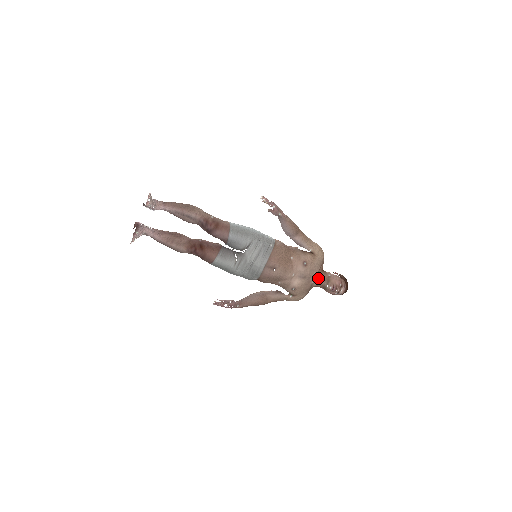
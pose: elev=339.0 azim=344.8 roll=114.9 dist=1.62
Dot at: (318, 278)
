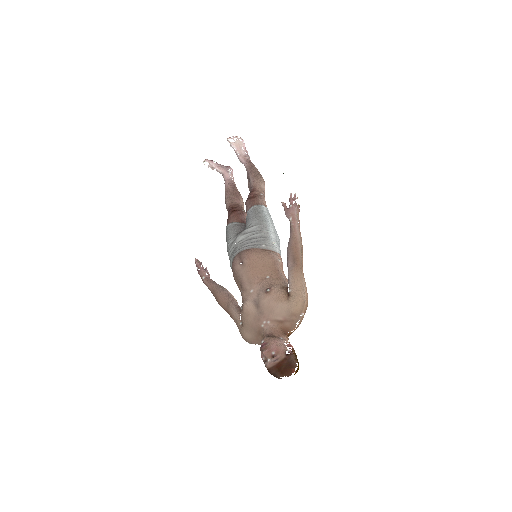
Dot at: (270, 327)
